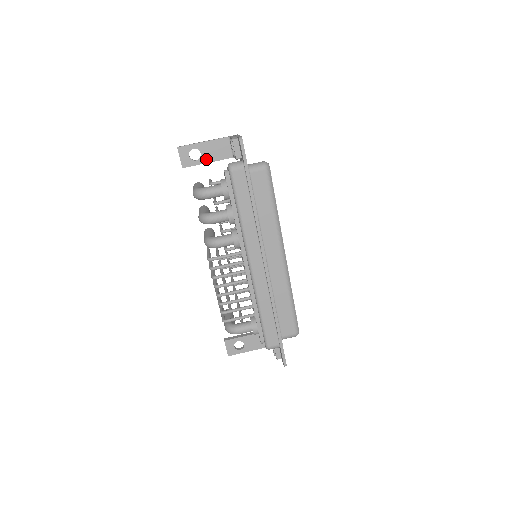
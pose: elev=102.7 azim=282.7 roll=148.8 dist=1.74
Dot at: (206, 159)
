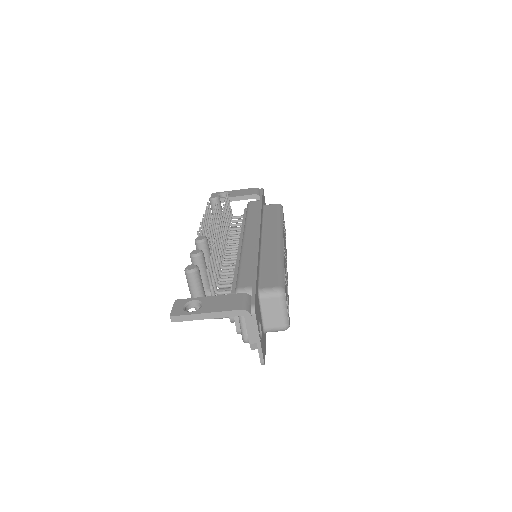
Dot at: occluded
